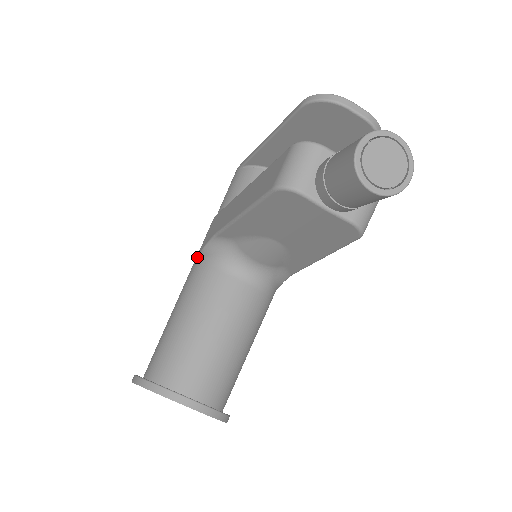
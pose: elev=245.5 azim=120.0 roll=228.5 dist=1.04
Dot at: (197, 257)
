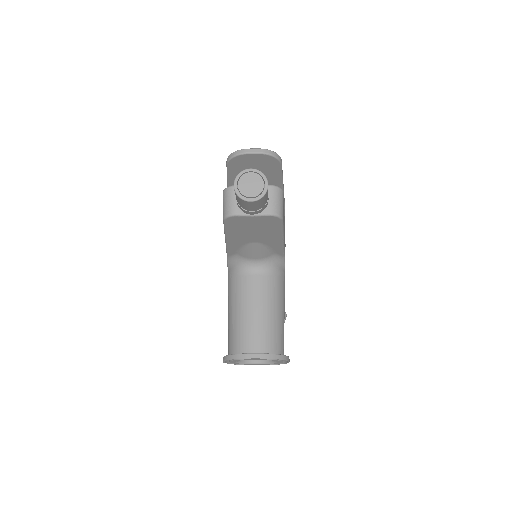
Dot at: occluded
